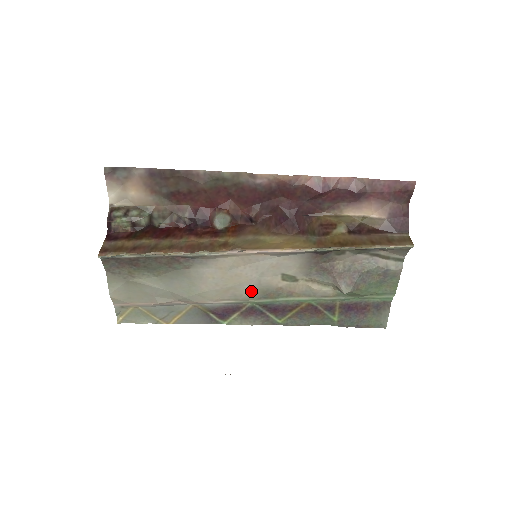
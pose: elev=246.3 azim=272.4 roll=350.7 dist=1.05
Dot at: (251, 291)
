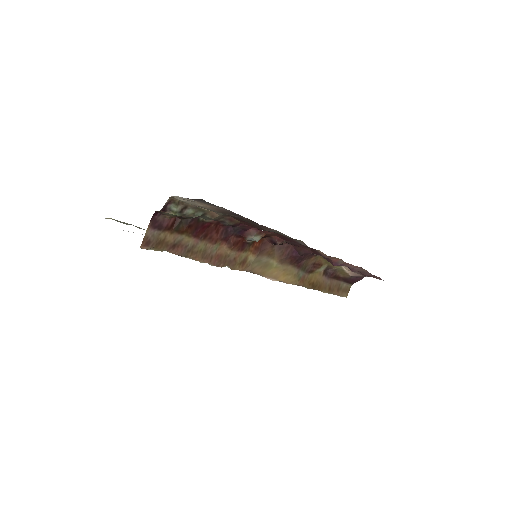
Dot at: occluded
